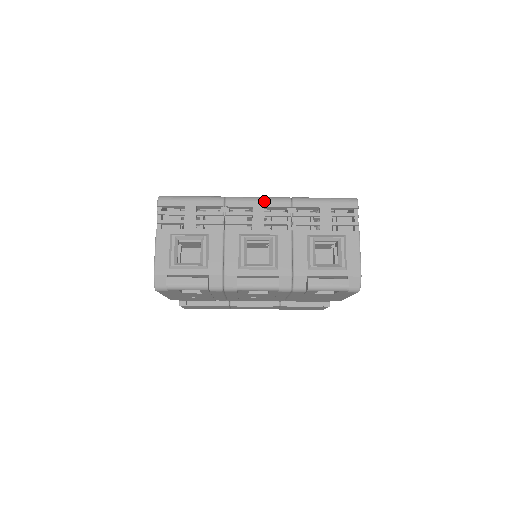
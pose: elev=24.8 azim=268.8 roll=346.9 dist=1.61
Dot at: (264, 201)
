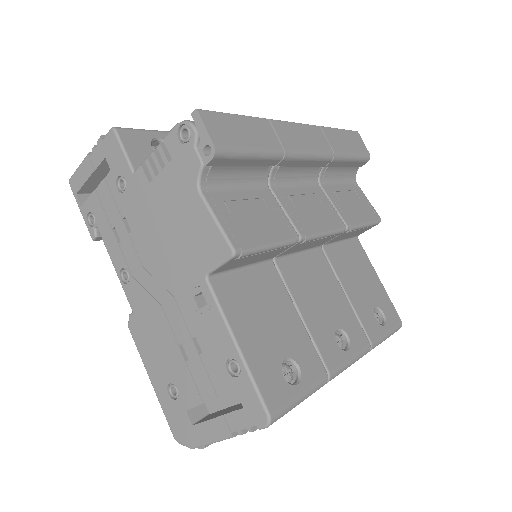
Dot at: occluded
